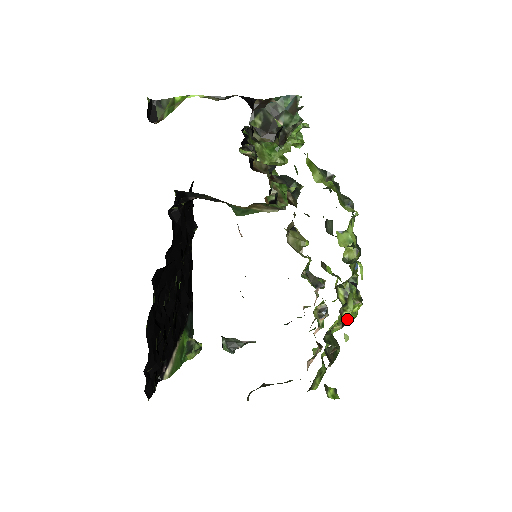
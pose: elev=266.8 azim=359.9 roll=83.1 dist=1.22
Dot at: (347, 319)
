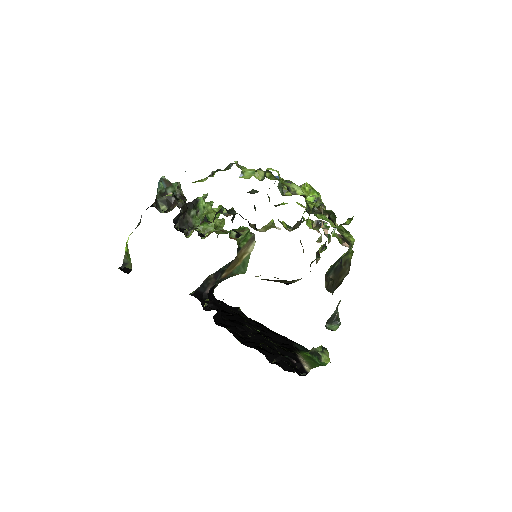
Dot at: (316, 200)
